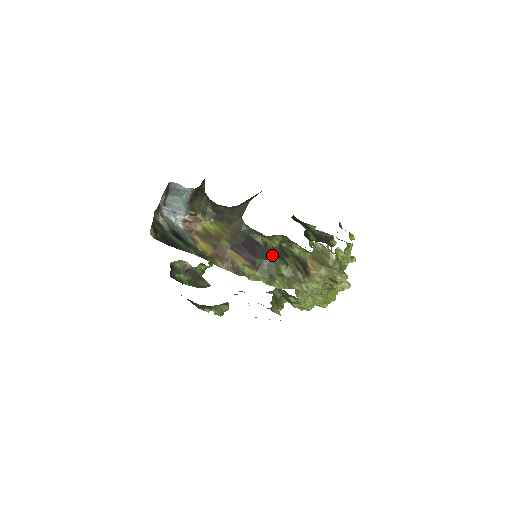
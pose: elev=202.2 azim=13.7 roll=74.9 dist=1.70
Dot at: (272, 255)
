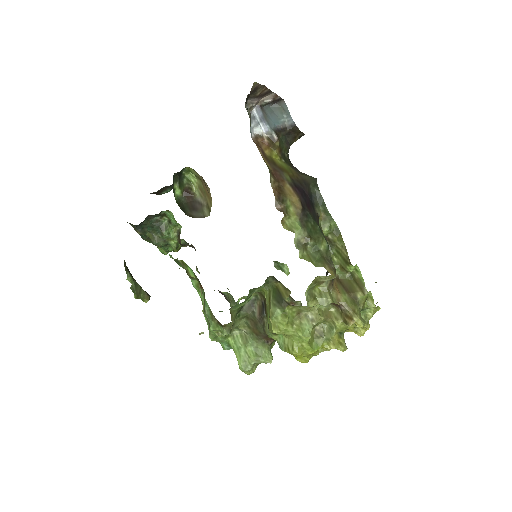
Dot at: occluded
